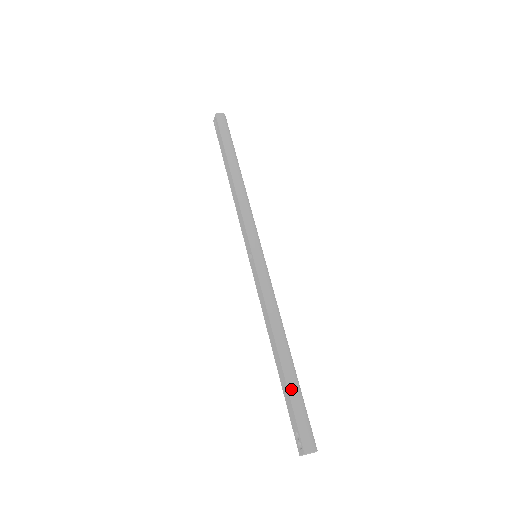
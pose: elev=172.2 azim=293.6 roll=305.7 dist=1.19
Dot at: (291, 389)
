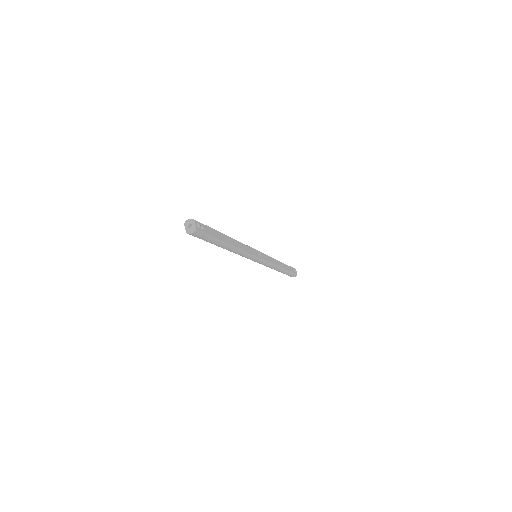
Dot at: occluded
